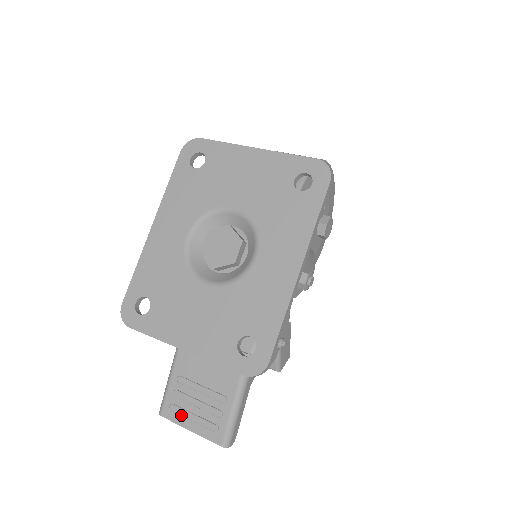
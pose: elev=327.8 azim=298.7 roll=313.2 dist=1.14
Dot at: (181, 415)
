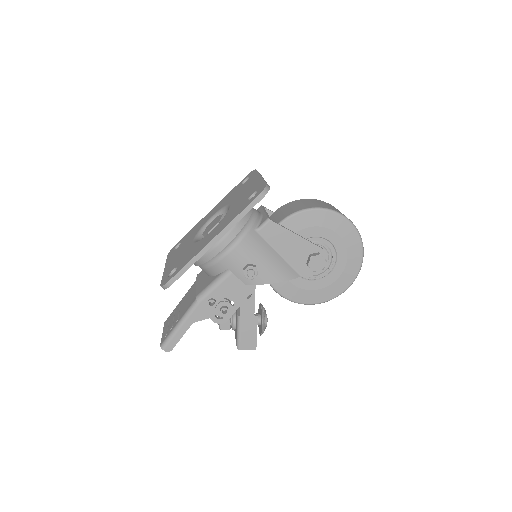
Dot at: occluded
